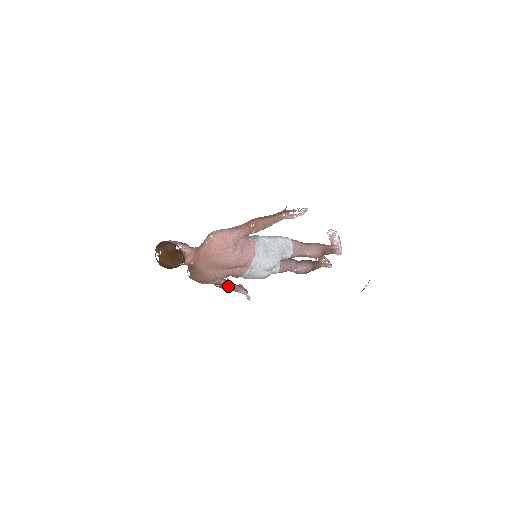
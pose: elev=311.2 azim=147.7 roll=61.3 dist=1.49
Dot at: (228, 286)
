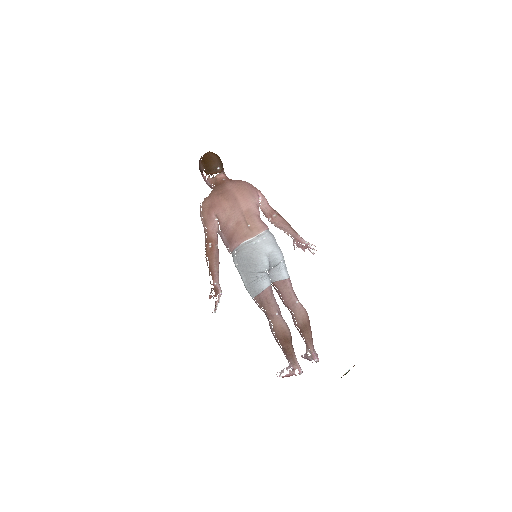
Dot at: (216, 257)
